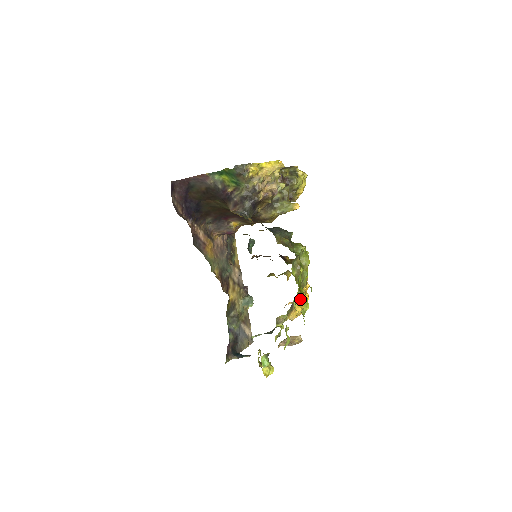
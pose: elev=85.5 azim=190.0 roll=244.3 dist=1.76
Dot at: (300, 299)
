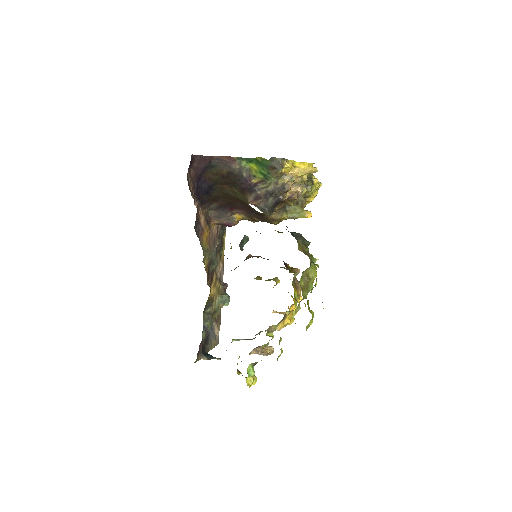
Dot at: (290, 310)
